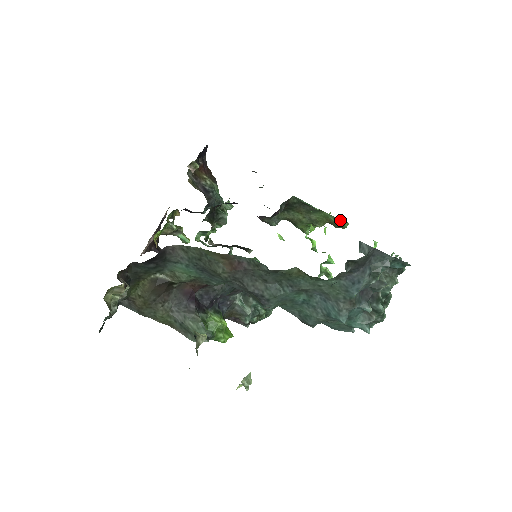
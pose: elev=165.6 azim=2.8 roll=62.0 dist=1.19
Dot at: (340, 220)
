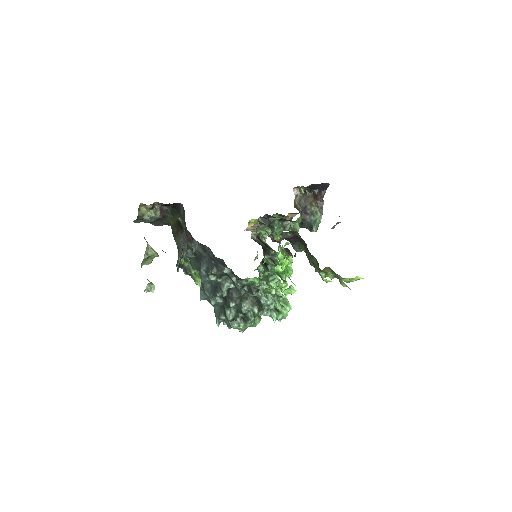
Dot at: occluded
